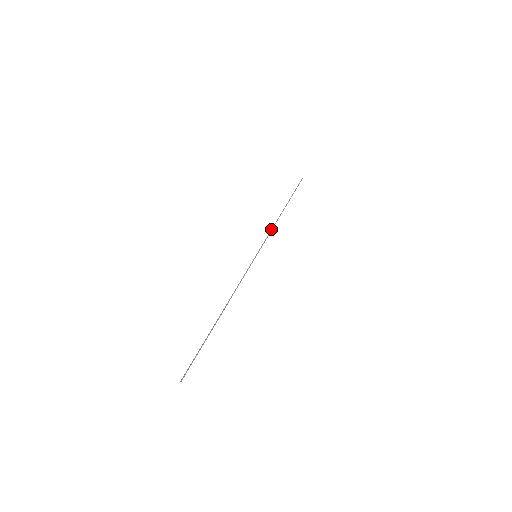
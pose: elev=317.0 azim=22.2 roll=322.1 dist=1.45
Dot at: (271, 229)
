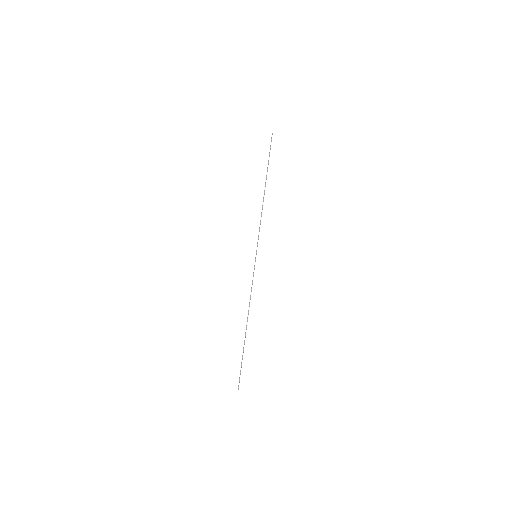
Dot at: occluded
